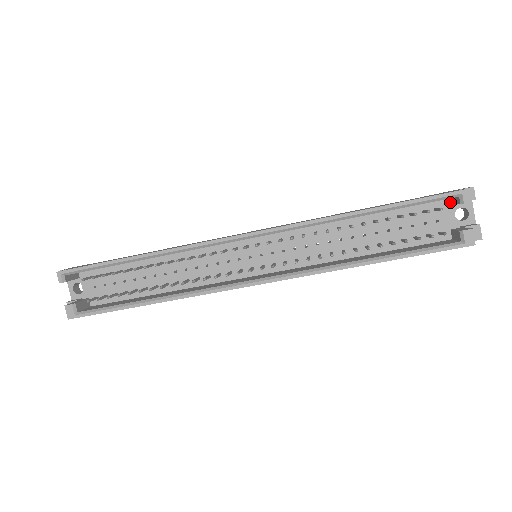
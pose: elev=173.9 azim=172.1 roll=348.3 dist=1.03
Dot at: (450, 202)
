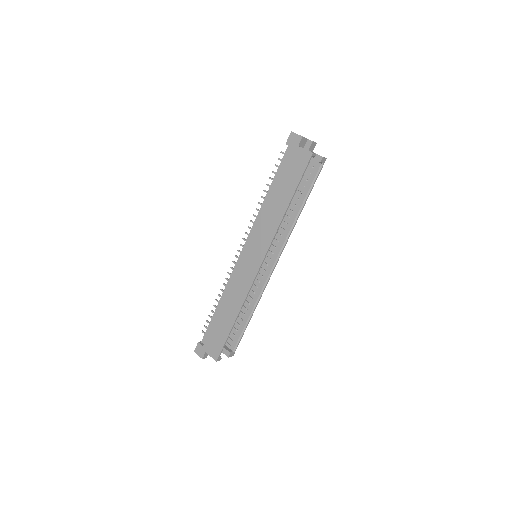
Dot at: occluded
